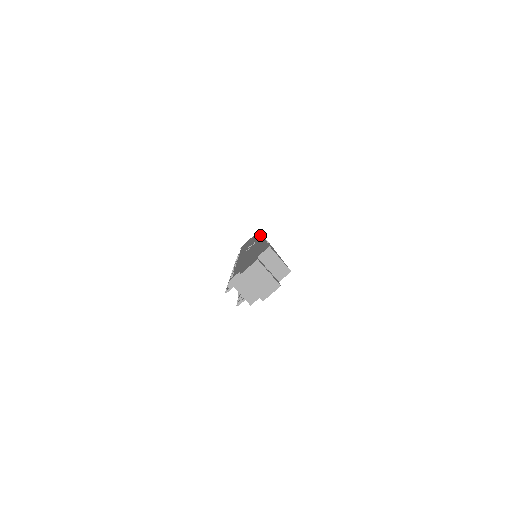
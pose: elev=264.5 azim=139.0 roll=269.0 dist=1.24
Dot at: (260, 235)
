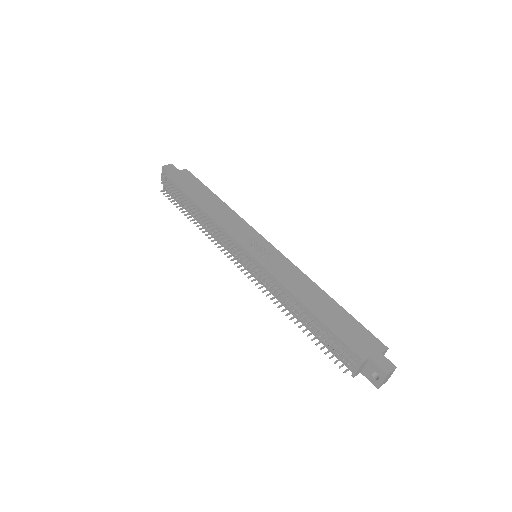
Dot at: (245, 222)
